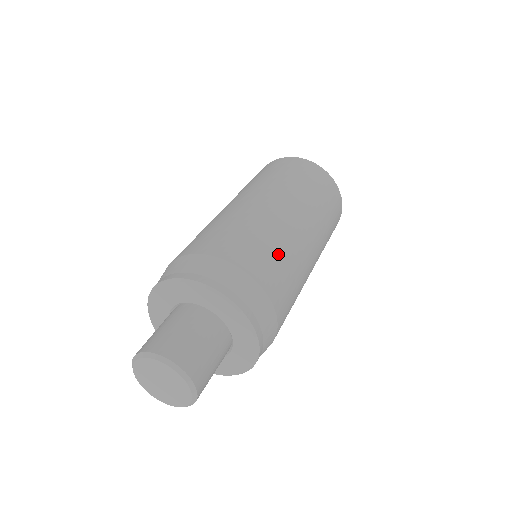
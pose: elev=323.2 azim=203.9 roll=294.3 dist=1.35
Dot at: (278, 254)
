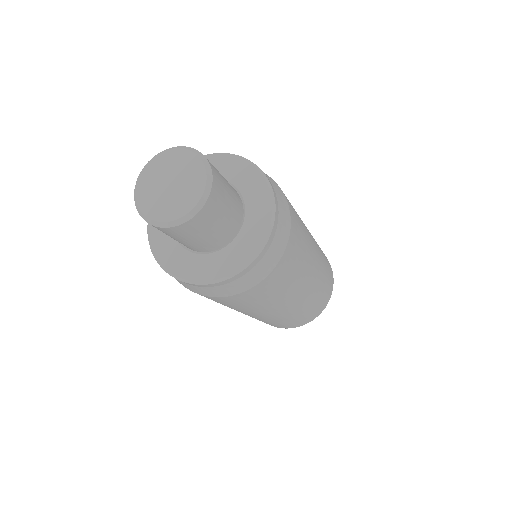
Dot at: occluded
